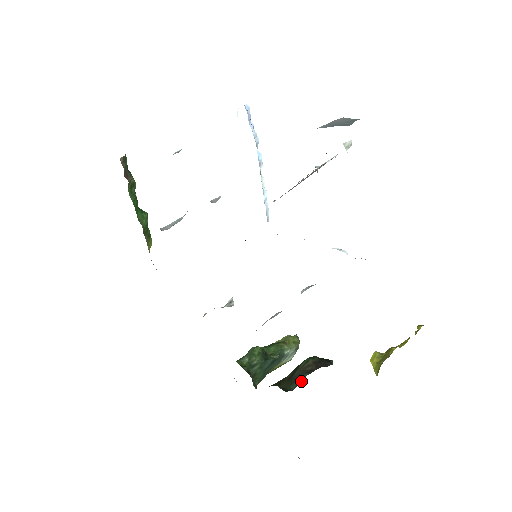
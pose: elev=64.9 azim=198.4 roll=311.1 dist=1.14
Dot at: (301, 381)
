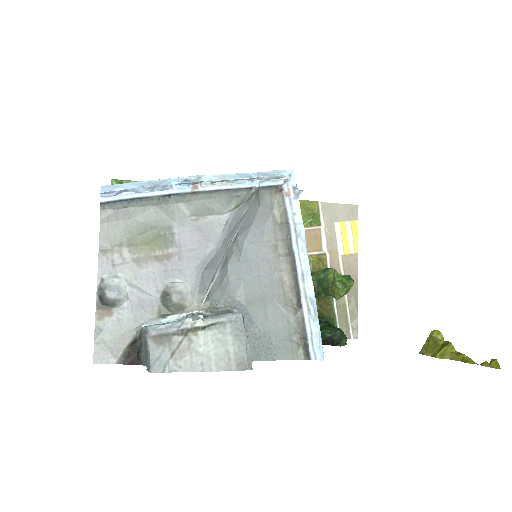
Dot at: occluded
